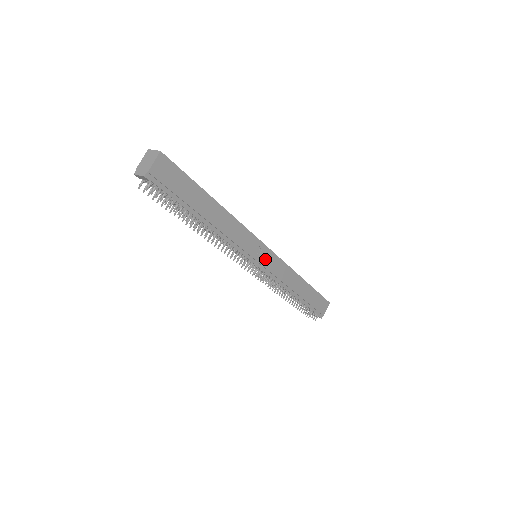
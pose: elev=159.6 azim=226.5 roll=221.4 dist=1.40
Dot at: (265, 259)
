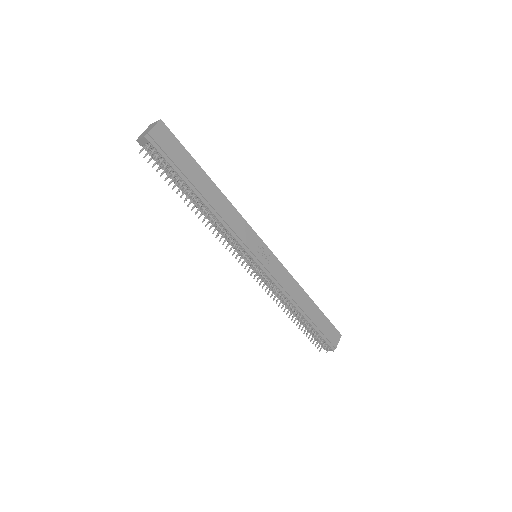
Dot at: (265, 258)
